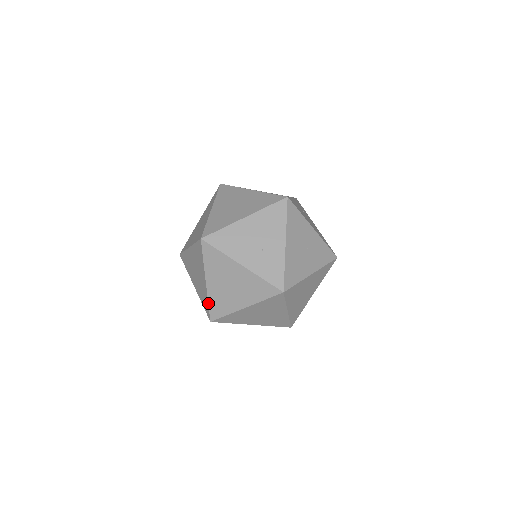
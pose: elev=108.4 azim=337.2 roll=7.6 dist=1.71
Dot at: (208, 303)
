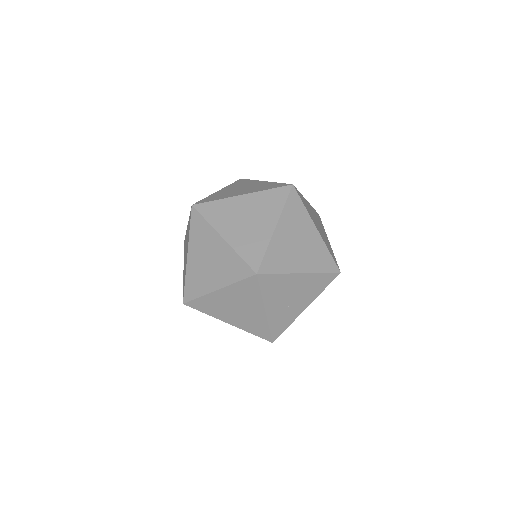
Dot at: (199, 297)
